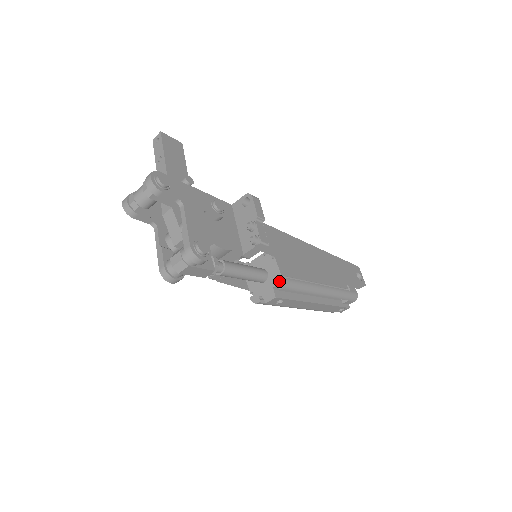
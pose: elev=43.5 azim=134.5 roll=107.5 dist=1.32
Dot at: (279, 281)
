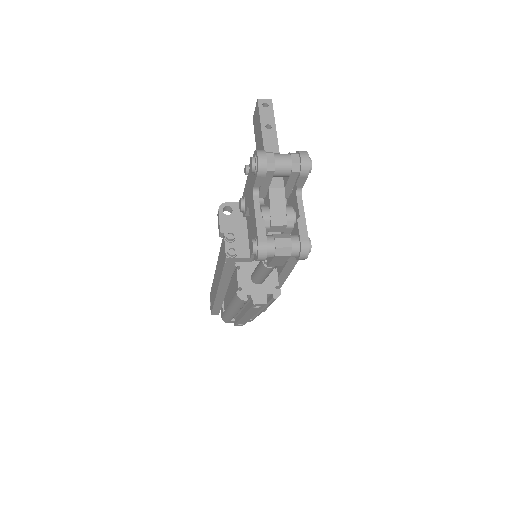
Dot at: (275, 291)
